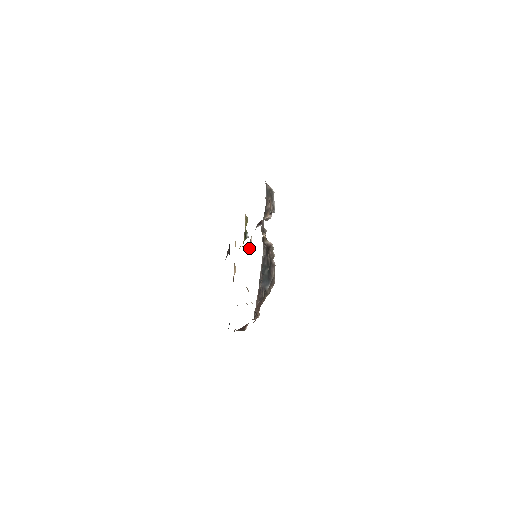
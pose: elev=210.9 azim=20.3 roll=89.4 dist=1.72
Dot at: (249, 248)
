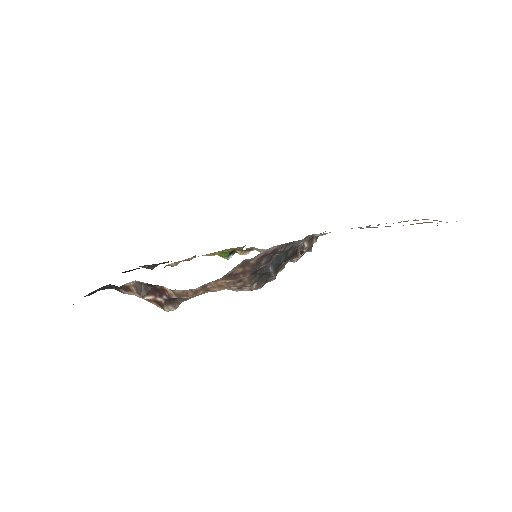
Dot at: (241, 253)
